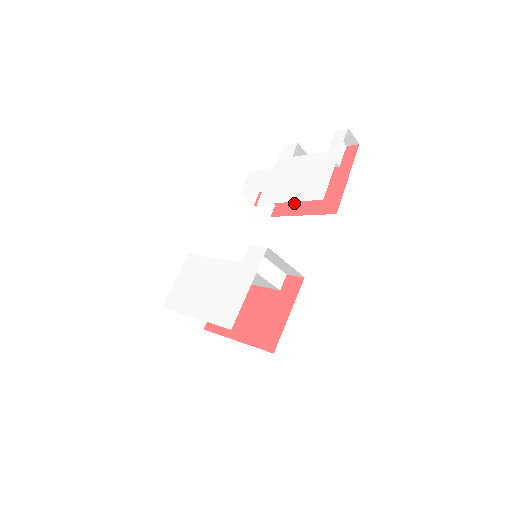
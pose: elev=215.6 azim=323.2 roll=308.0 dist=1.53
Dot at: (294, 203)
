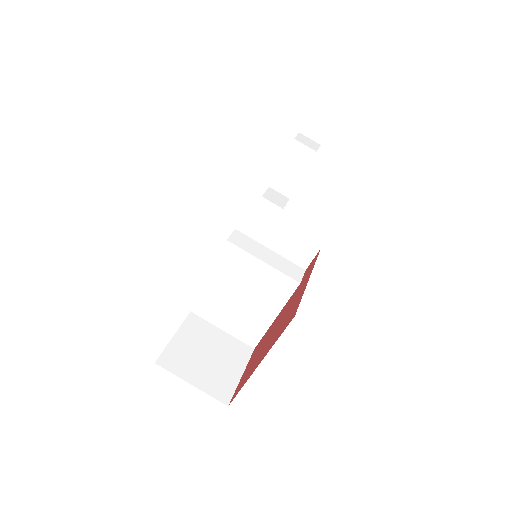
Dot at: occluded
